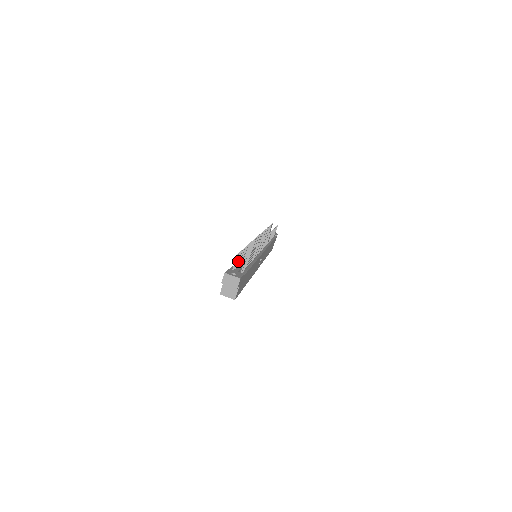
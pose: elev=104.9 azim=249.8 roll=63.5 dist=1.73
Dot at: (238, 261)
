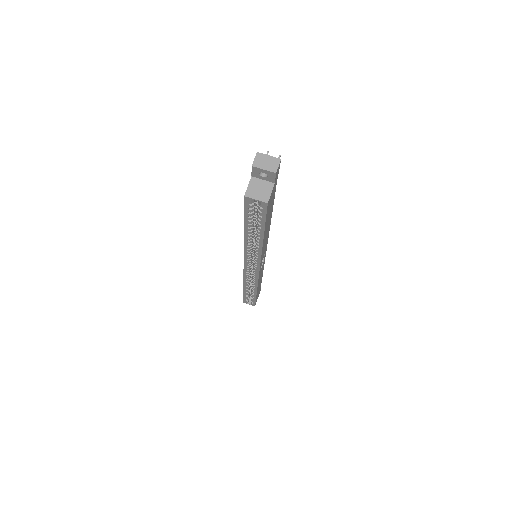
Dot at: occluded
